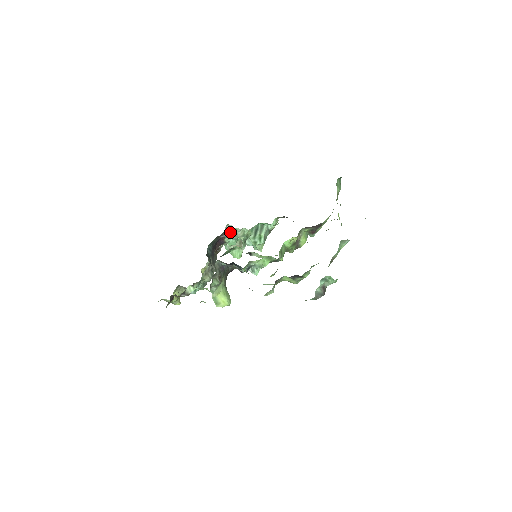
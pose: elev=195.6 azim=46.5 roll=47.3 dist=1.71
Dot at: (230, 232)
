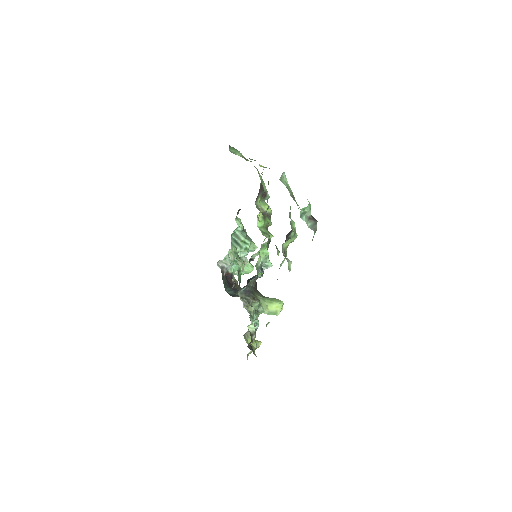
Dot at: (225, 265)
